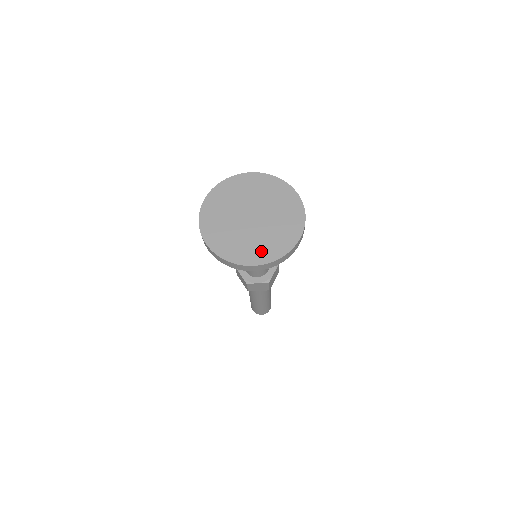
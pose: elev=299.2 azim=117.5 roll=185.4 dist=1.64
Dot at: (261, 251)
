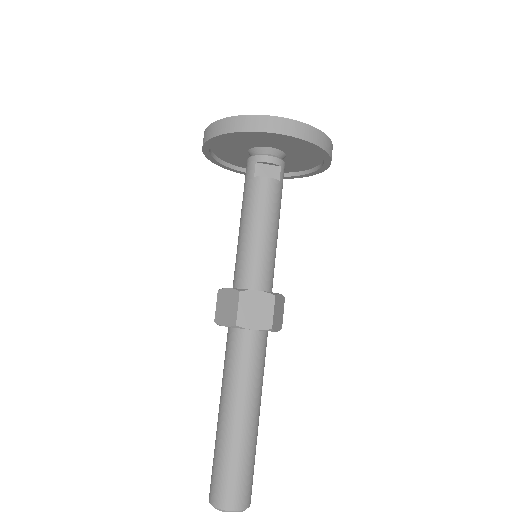
Dot at: occluded
